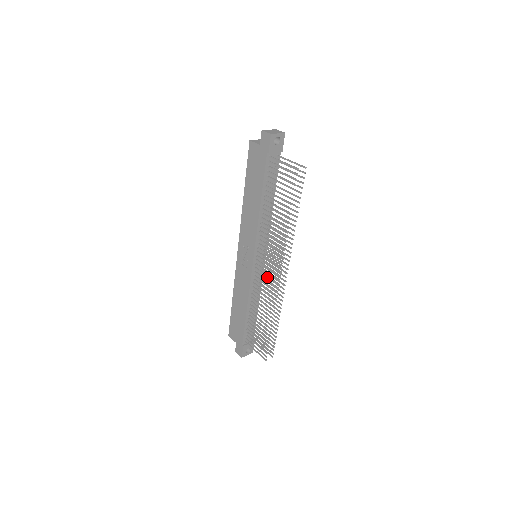
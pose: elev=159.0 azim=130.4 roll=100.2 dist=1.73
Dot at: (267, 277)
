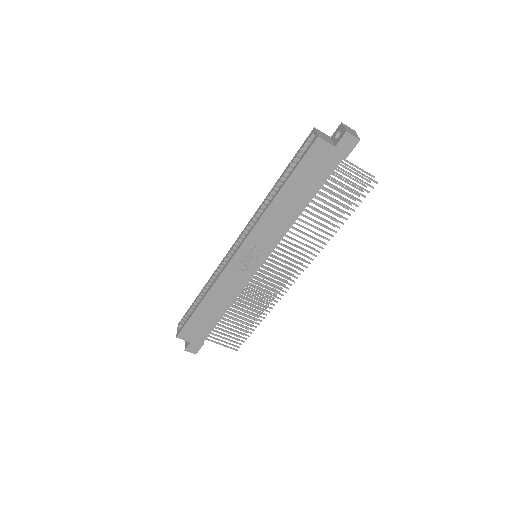
Dot at: (261, 274)
